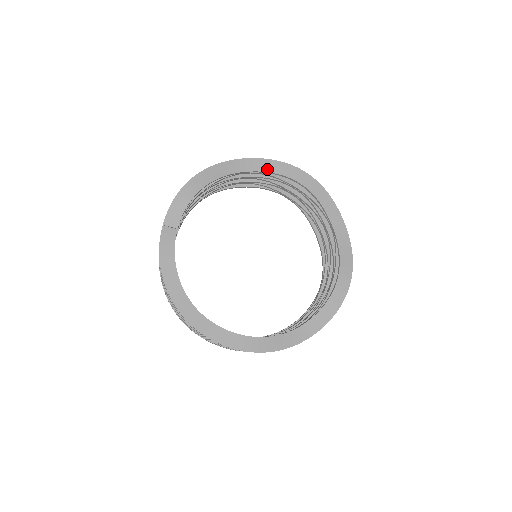
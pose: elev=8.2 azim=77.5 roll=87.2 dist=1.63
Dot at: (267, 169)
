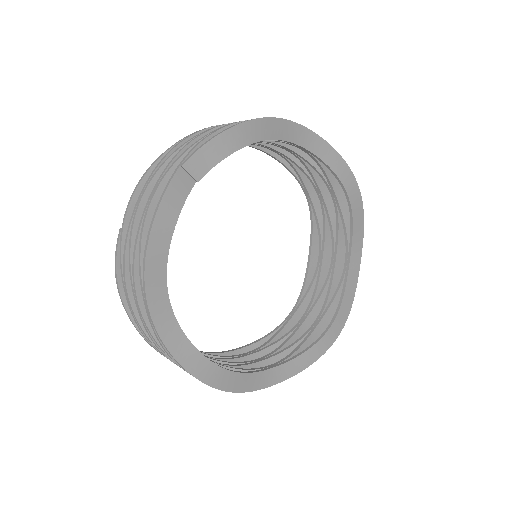
Dot at: (326, 158)
